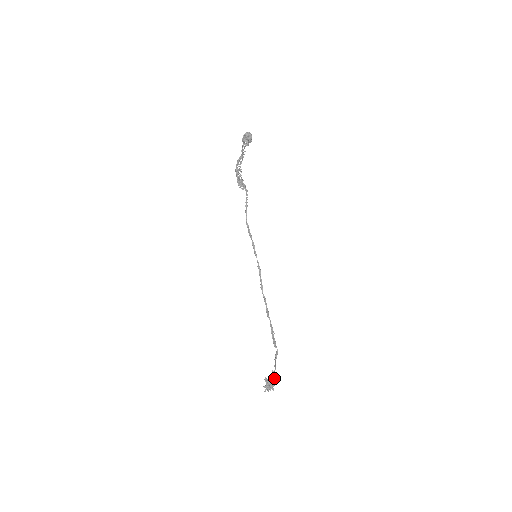
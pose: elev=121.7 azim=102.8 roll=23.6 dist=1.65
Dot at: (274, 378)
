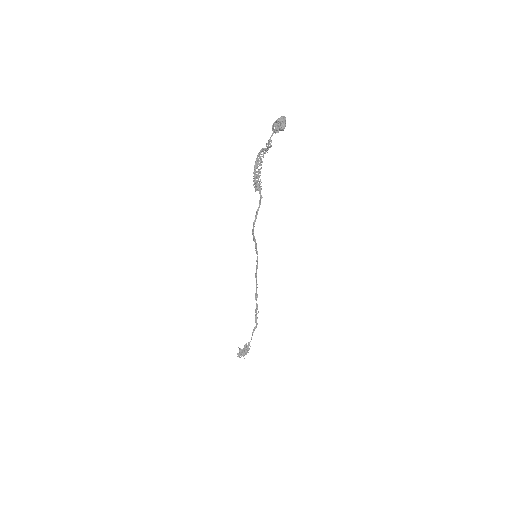
Dot at: (247, 350)
